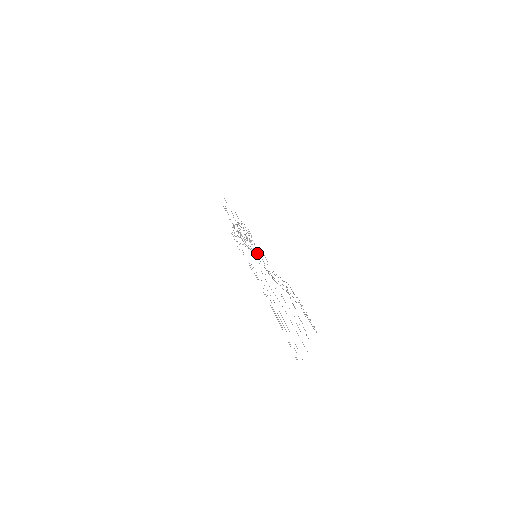
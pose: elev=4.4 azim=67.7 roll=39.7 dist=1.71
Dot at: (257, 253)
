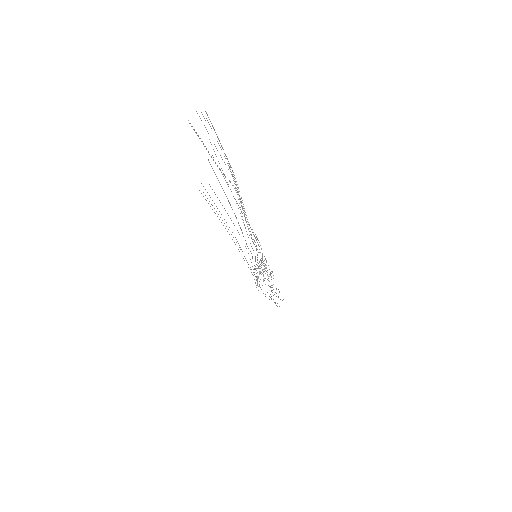
Dot at: occluded
